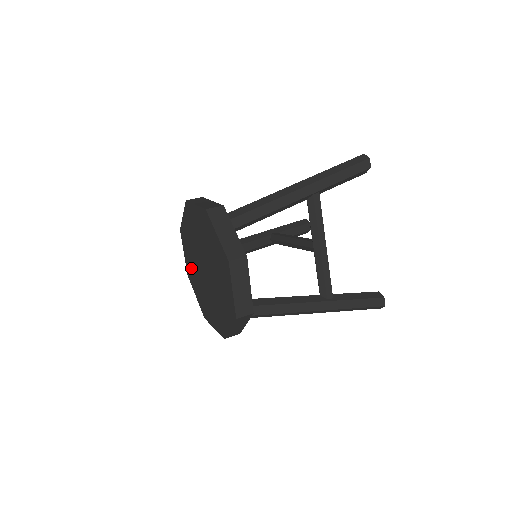
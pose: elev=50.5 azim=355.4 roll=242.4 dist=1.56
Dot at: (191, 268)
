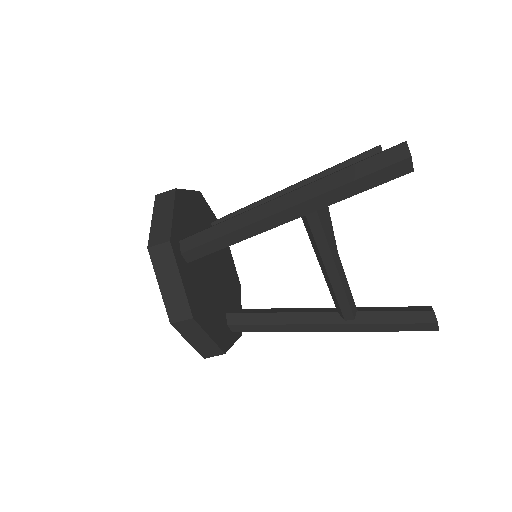
Dot at: occluded
